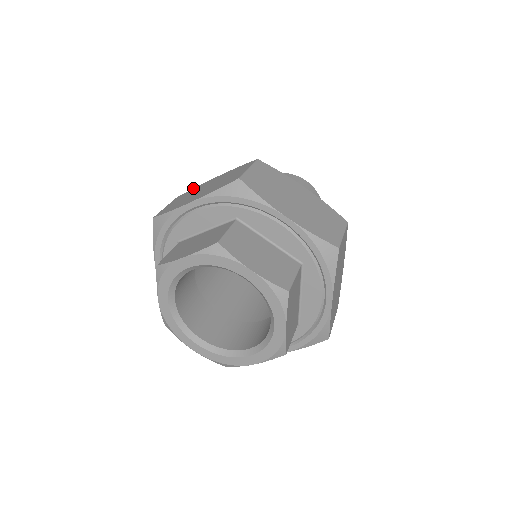
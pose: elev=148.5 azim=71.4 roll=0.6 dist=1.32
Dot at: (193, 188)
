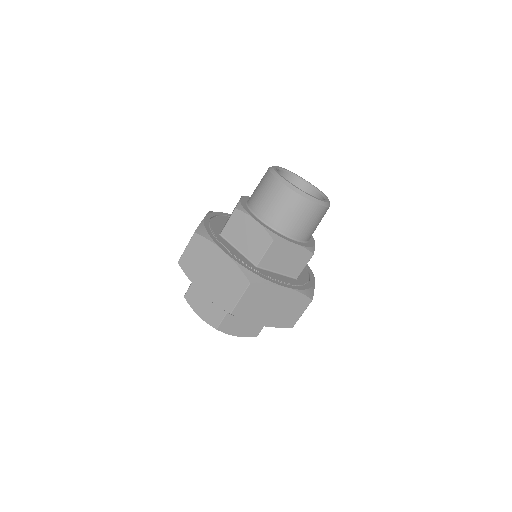
Dot at: (208, 212)
